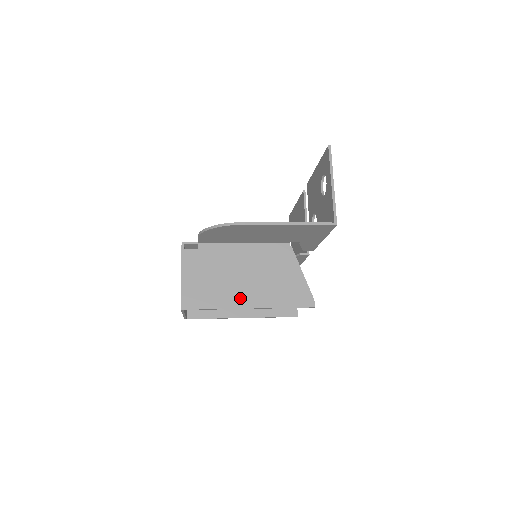
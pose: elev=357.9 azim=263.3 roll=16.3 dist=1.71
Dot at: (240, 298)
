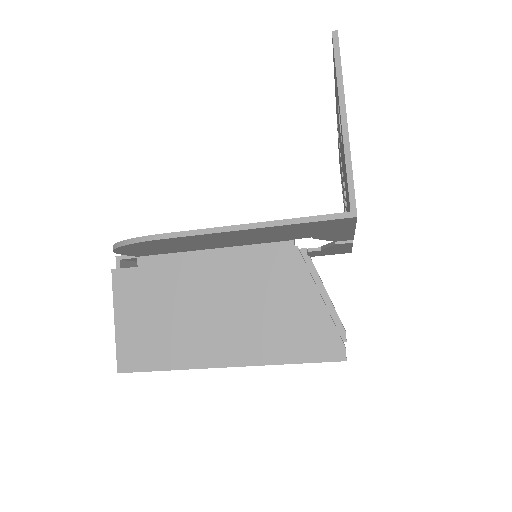
Dot at: (210, 349)
